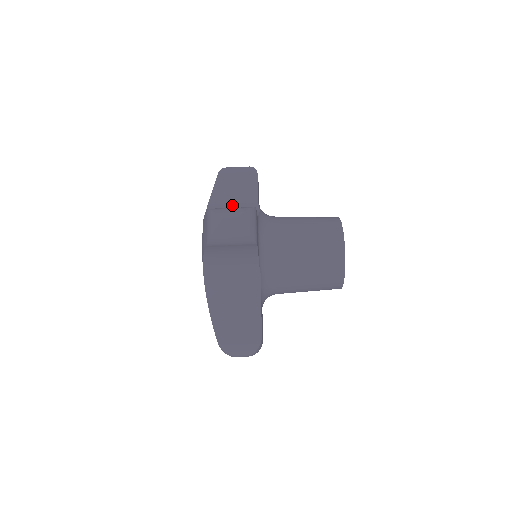
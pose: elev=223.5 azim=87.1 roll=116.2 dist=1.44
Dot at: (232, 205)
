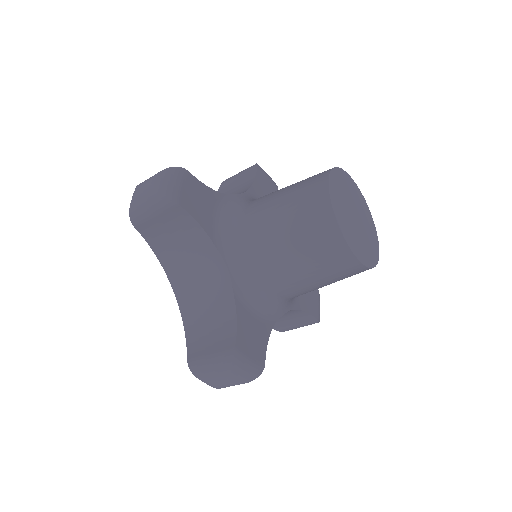
Dot at: (189, 262)
